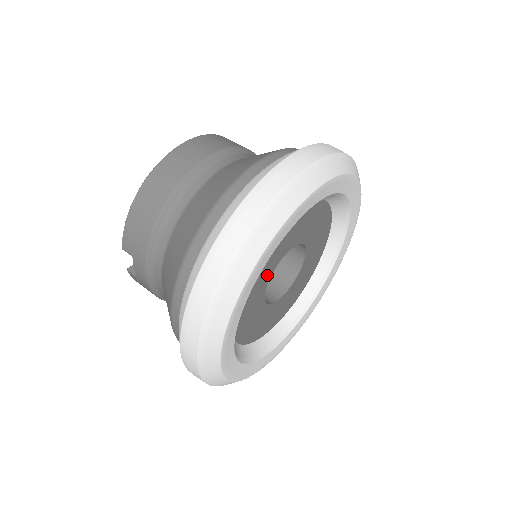
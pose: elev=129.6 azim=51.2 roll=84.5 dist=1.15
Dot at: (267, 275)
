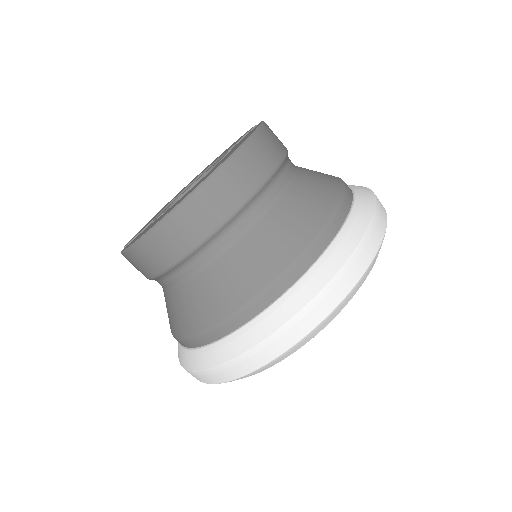
Dot at: occluded
